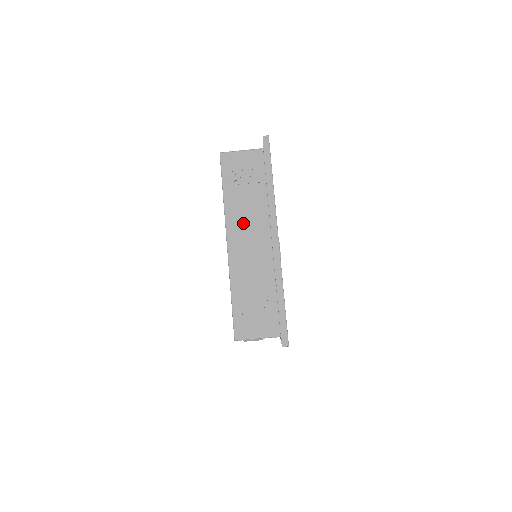
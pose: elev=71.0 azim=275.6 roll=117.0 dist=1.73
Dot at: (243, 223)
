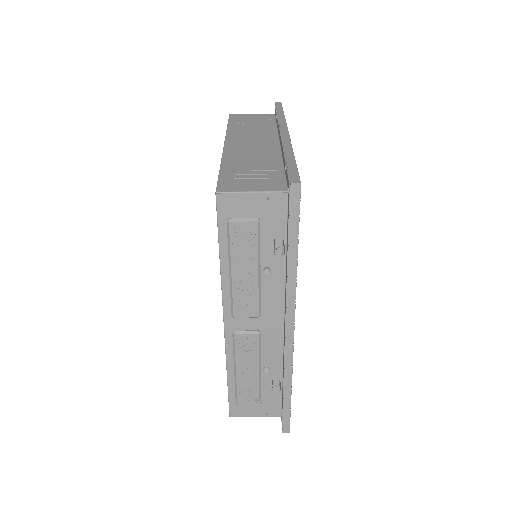
Dot at: (247, 137)
